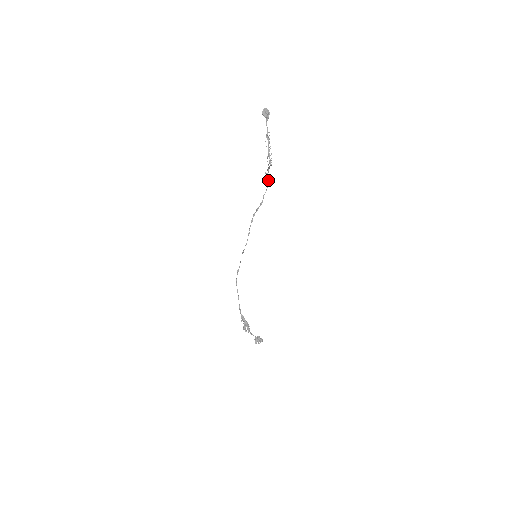
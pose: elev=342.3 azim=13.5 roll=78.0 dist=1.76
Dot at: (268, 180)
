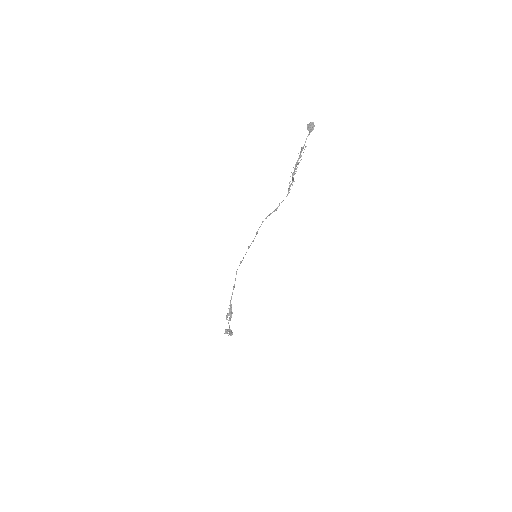
Dot at: occluded
